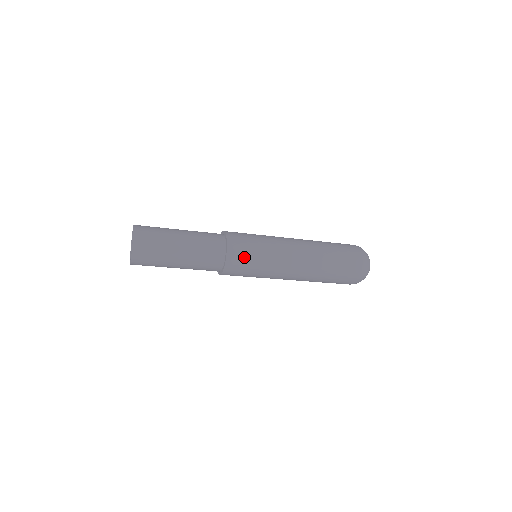
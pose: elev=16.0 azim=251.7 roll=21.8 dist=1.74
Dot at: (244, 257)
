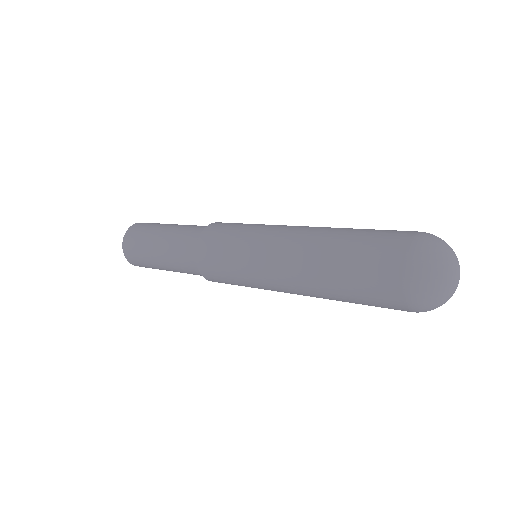
Dot at: occluded
